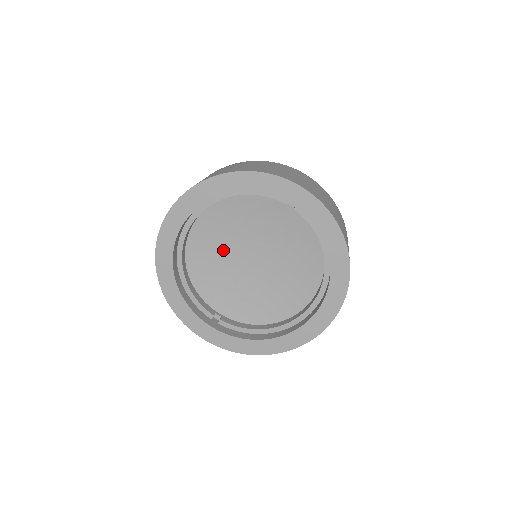
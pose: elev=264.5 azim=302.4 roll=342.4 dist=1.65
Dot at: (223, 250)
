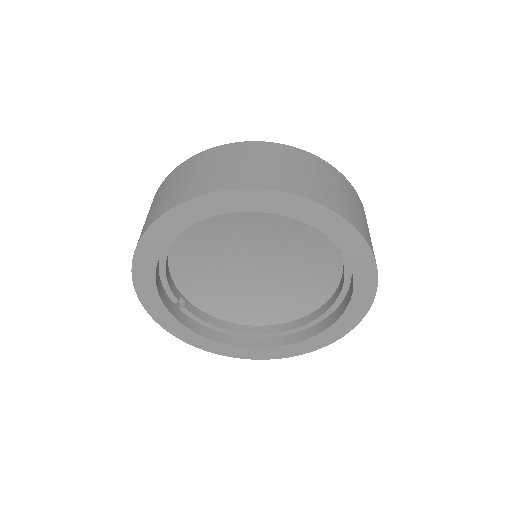
Dot at: (226, 243)
